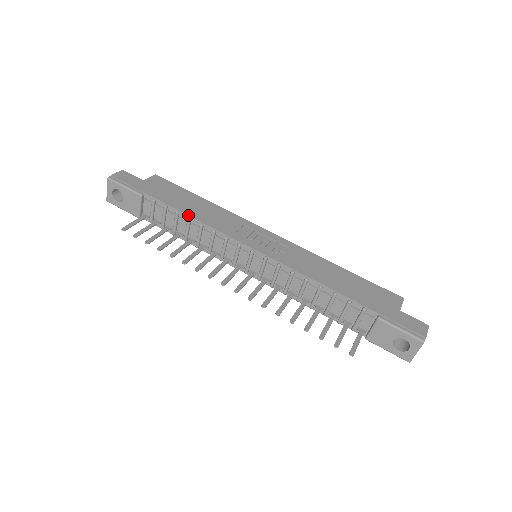
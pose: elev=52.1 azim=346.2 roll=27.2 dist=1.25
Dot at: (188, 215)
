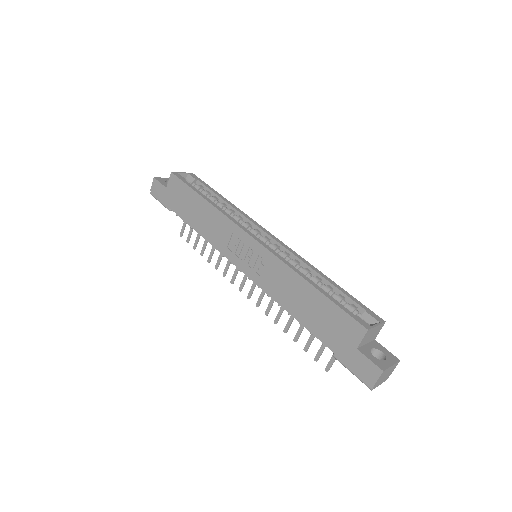
Dot at: occluded
